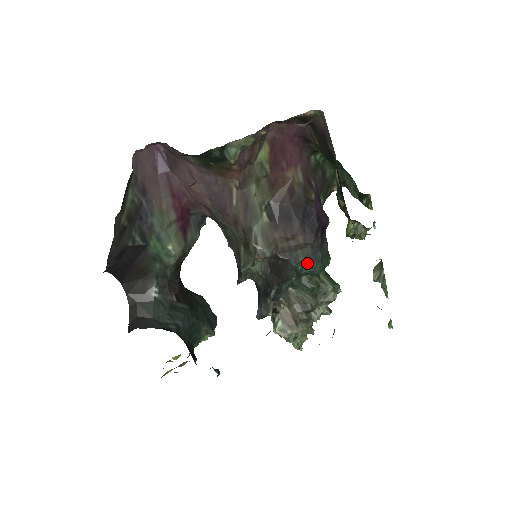
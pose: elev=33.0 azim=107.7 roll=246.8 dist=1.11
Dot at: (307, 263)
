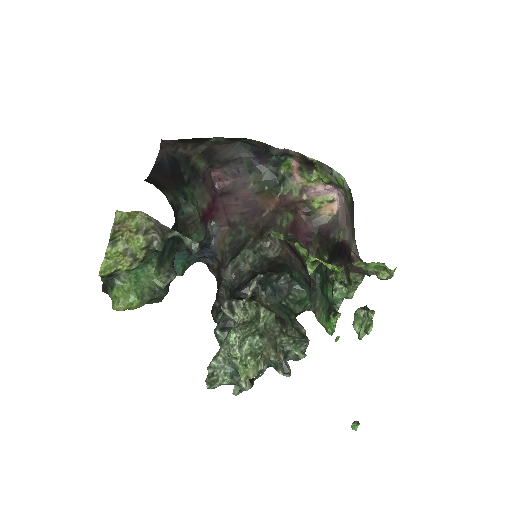
Dot at: (300, 279)
